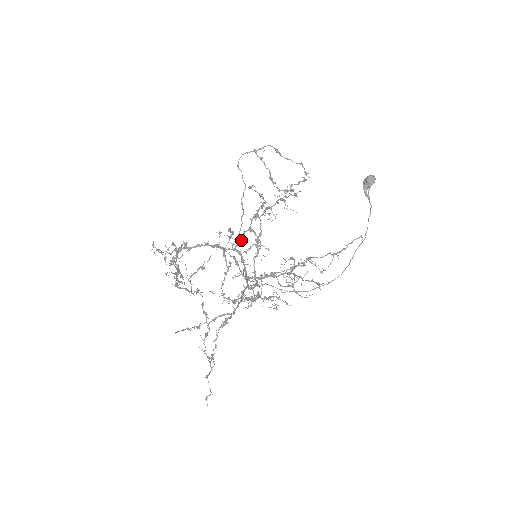
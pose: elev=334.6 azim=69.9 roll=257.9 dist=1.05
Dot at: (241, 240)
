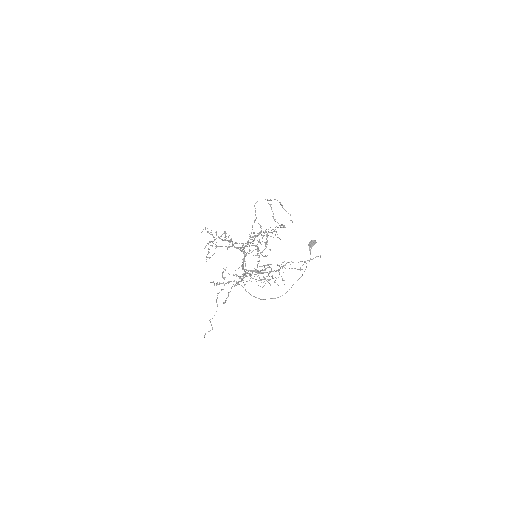
Dot at: occluded
